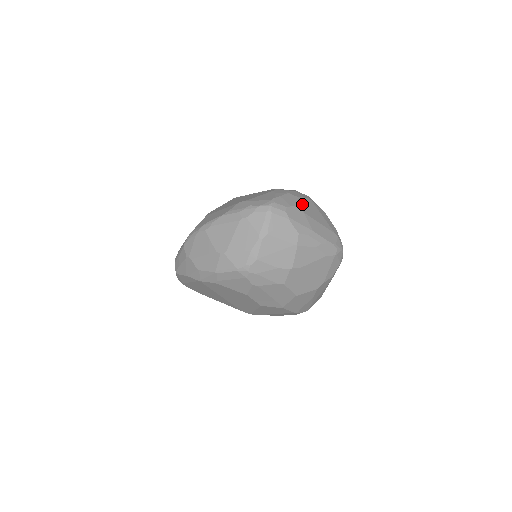
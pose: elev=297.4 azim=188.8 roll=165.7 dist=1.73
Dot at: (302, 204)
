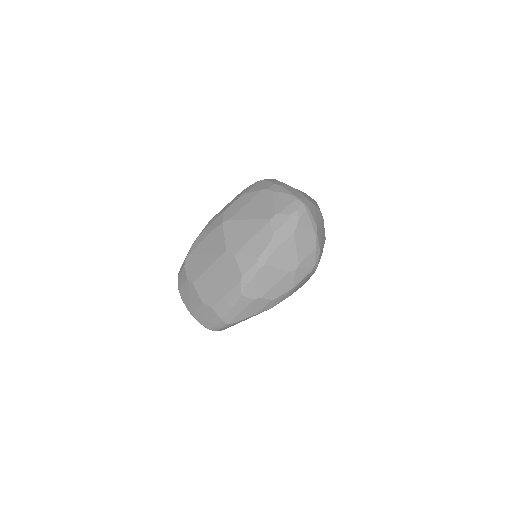
Dot at: occluded
